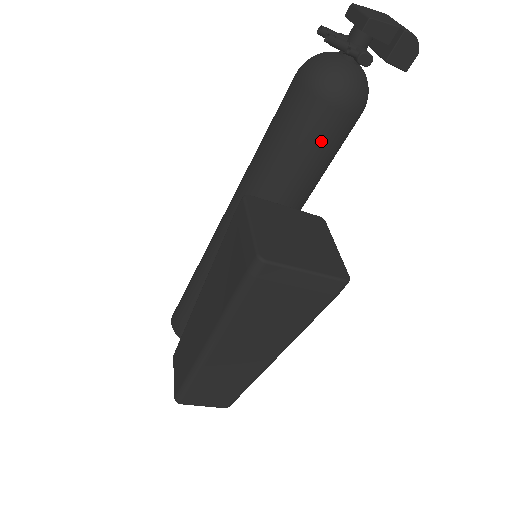
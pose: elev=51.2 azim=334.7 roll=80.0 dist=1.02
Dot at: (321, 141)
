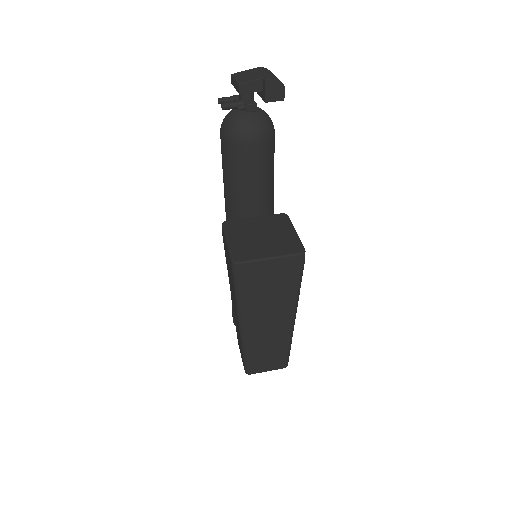
Dot at: (253, 168)
